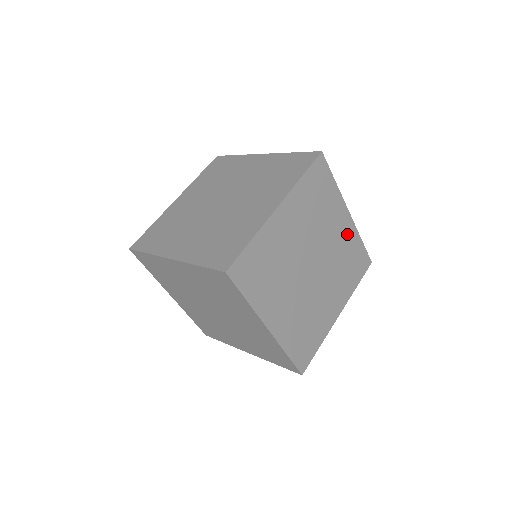
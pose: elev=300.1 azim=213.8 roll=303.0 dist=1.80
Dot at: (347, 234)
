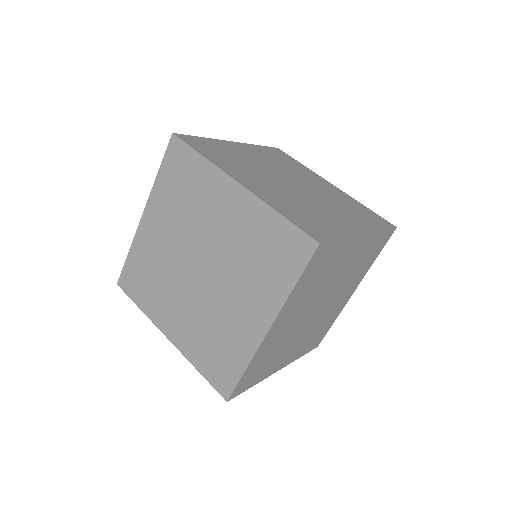
Dot at: (362, 248)
